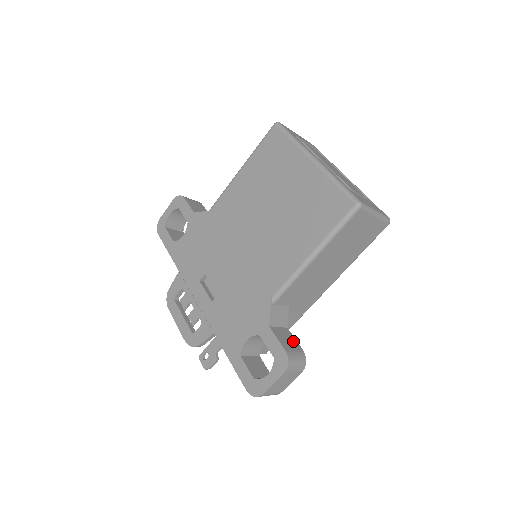
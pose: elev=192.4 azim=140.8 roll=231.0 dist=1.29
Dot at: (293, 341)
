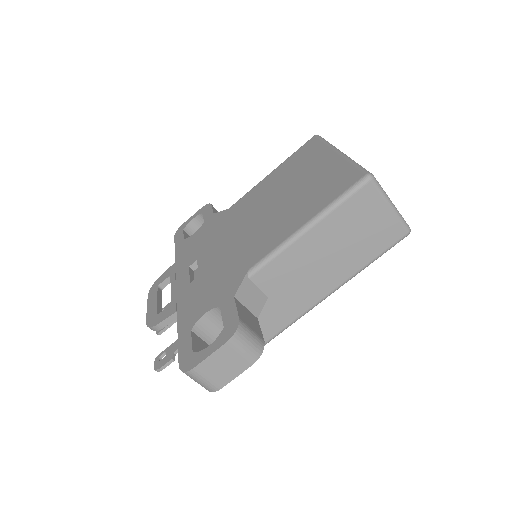
Dot at: (256, 326)
